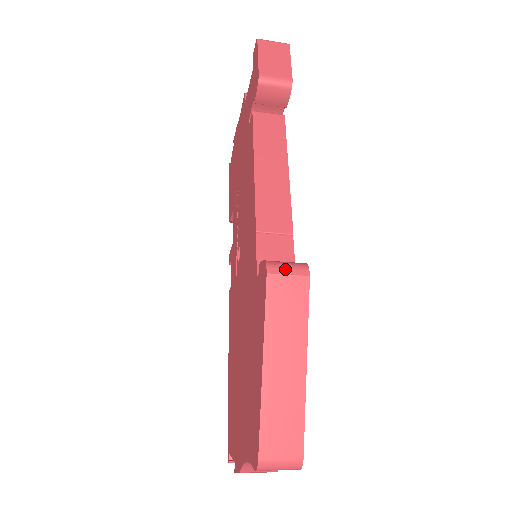
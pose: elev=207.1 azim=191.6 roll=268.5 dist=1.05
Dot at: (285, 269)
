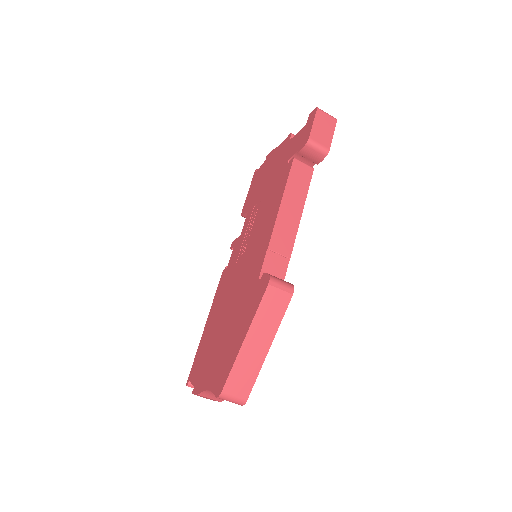
Dot at: (280, 285)
